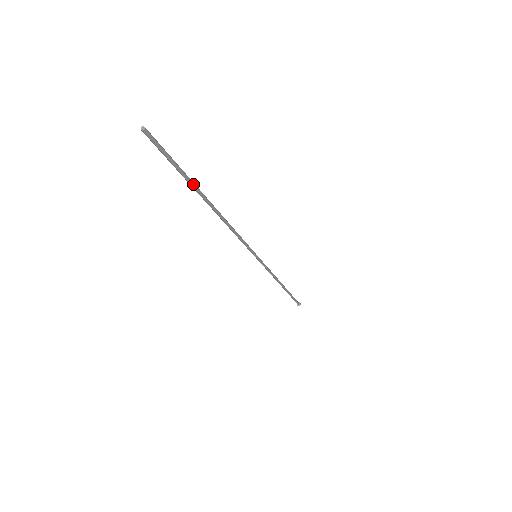
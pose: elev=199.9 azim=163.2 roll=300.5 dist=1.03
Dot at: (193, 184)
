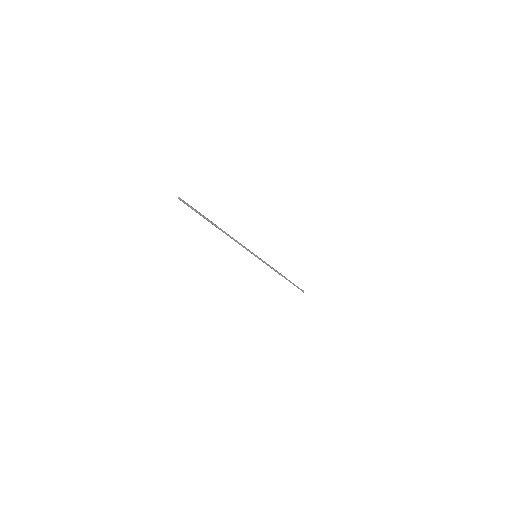
Dot at: (207, 219)
